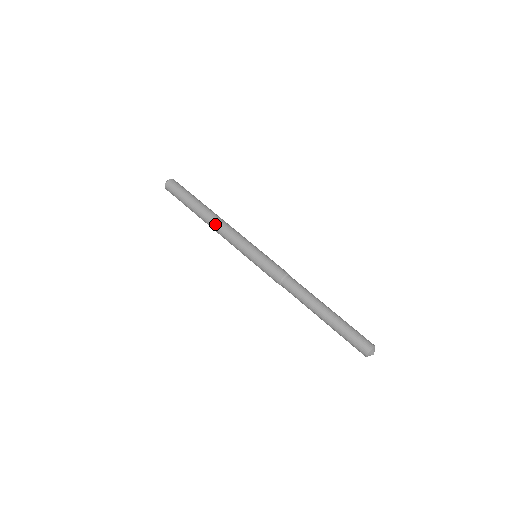
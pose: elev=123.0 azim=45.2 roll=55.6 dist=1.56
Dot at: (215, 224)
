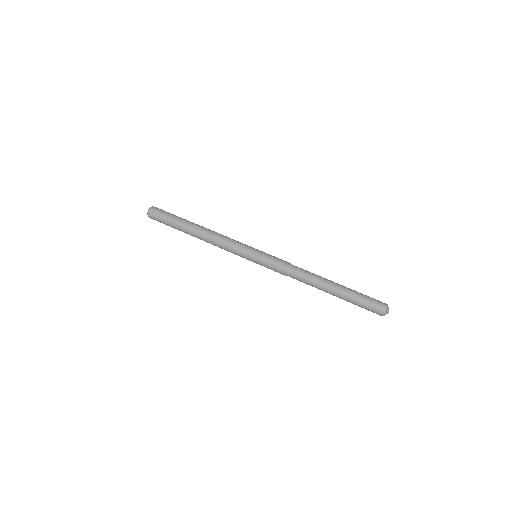
Dot at: (208, 241)
